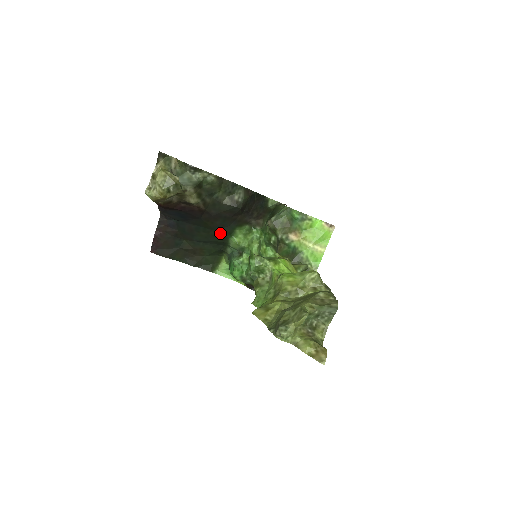
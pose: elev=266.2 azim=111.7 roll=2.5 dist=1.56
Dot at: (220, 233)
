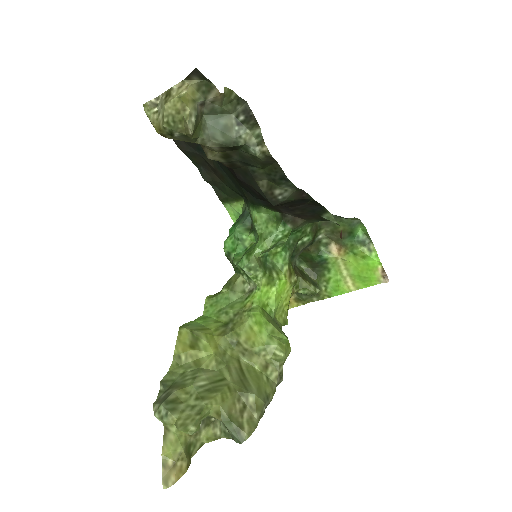
Dot at: (244, 192)
